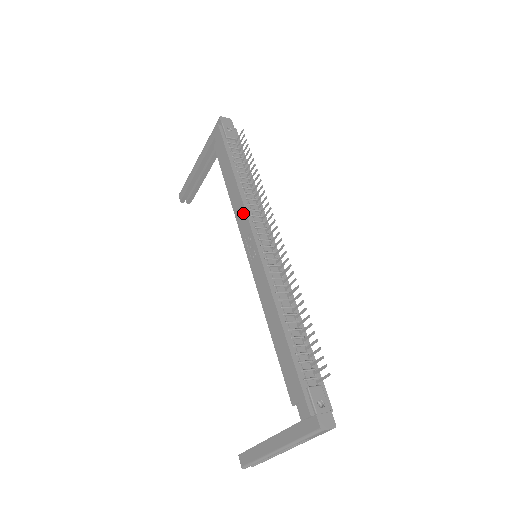
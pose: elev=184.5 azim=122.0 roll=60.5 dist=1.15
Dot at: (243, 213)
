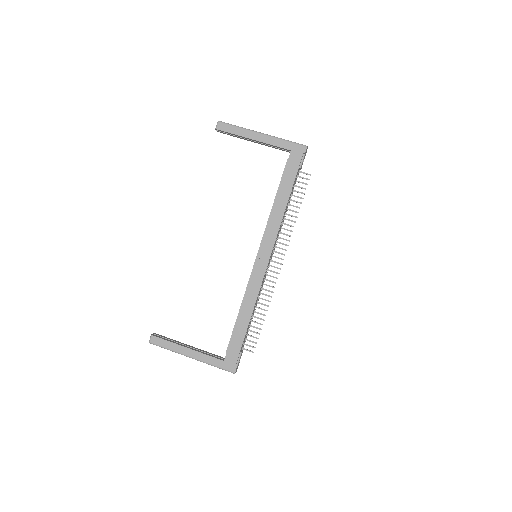
Dot at: (274, 234)
